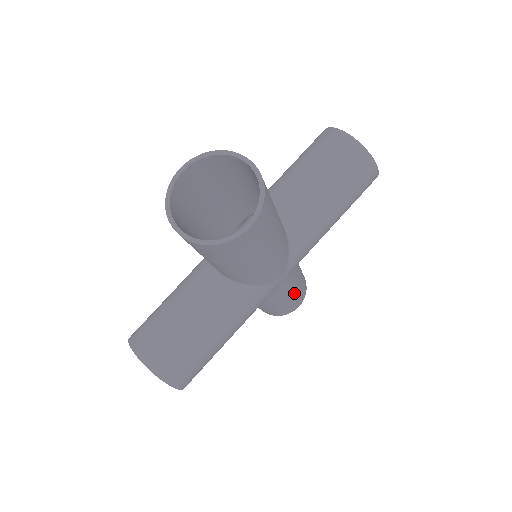
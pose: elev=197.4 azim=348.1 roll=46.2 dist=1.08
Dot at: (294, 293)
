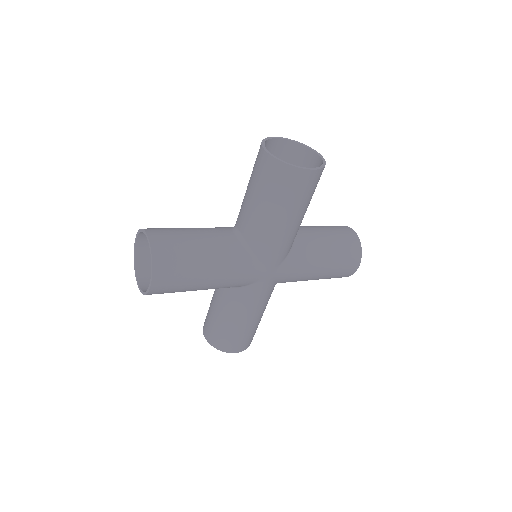
Dot at: (320, 269)
